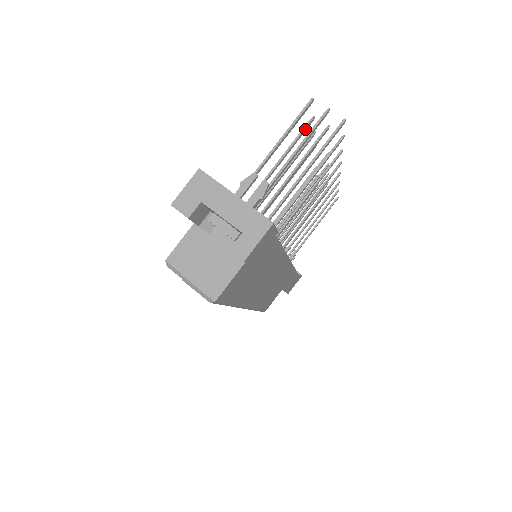
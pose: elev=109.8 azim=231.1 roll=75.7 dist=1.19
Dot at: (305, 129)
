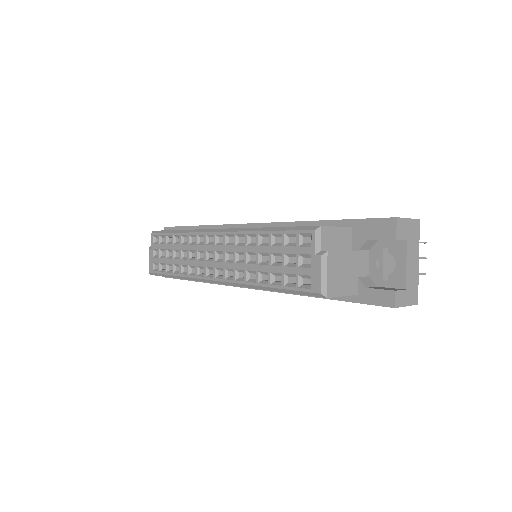
Dot at: occluded
